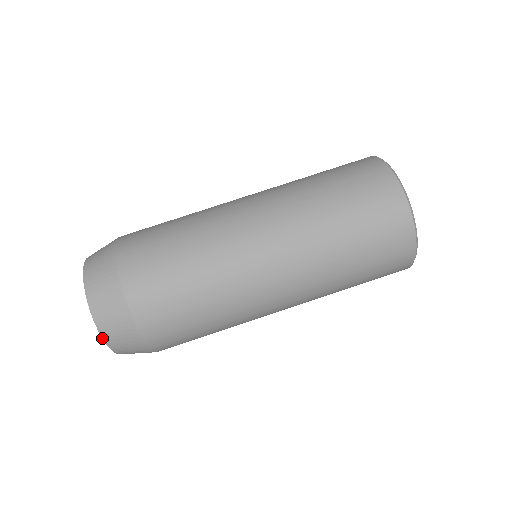
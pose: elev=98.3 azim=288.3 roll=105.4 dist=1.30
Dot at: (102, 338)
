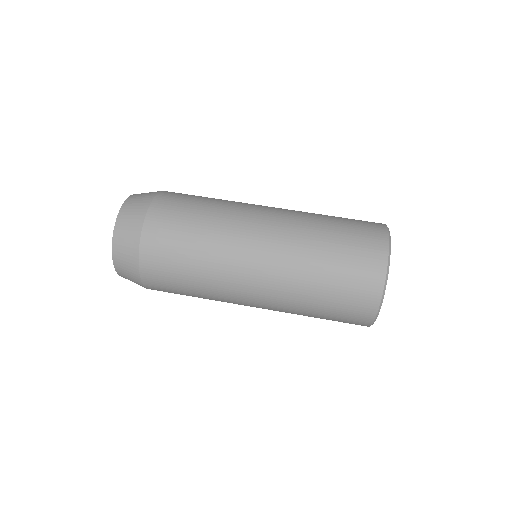
Dot at: (122, 204)
